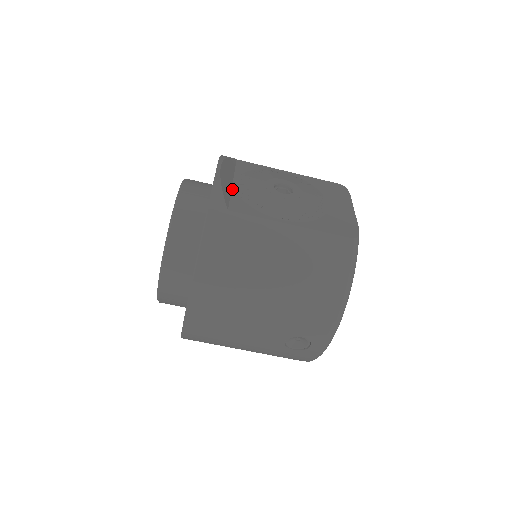
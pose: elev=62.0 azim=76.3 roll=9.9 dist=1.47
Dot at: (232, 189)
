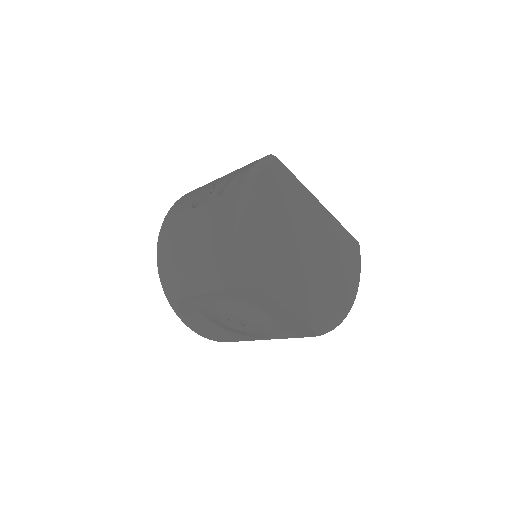
Dot at: (218, 327)
